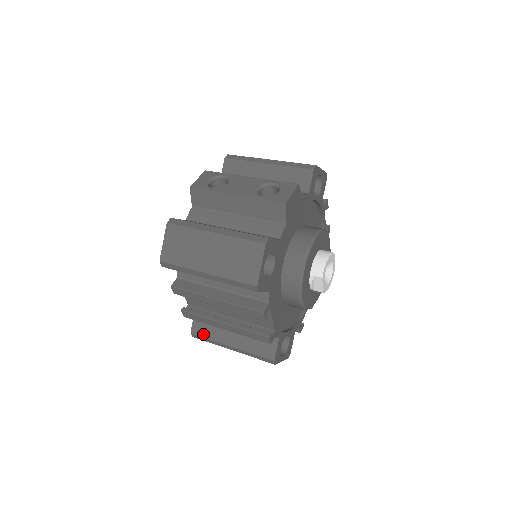
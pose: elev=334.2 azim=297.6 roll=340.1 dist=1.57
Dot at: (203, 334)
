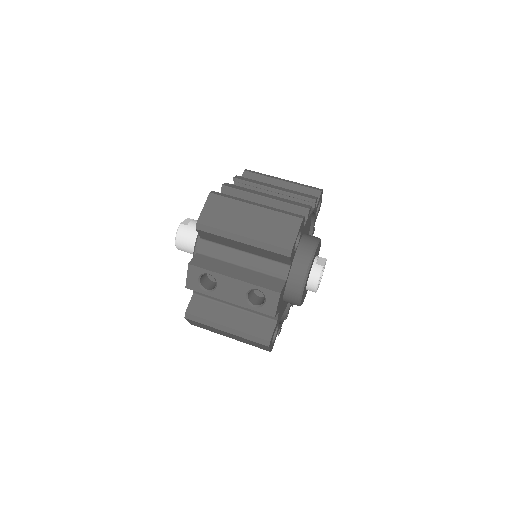
Dot at: occluded
